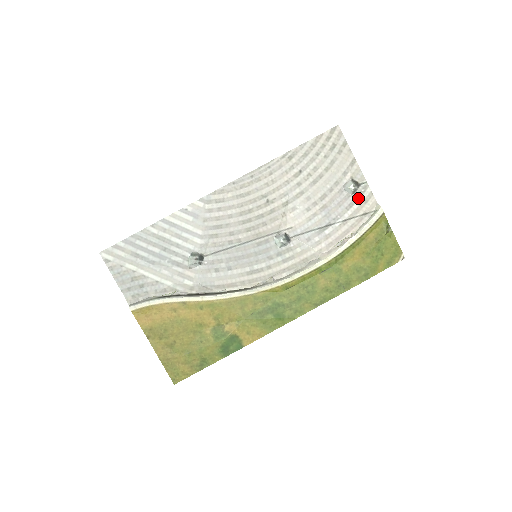
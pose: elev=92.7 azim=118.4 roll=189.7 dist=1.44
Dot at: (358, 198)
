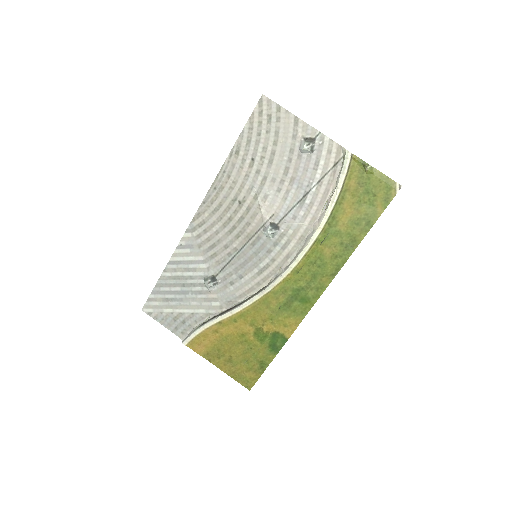
Dot at: (320, 153)
